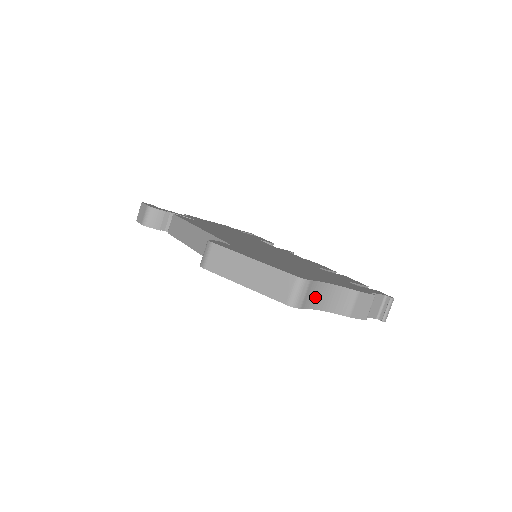
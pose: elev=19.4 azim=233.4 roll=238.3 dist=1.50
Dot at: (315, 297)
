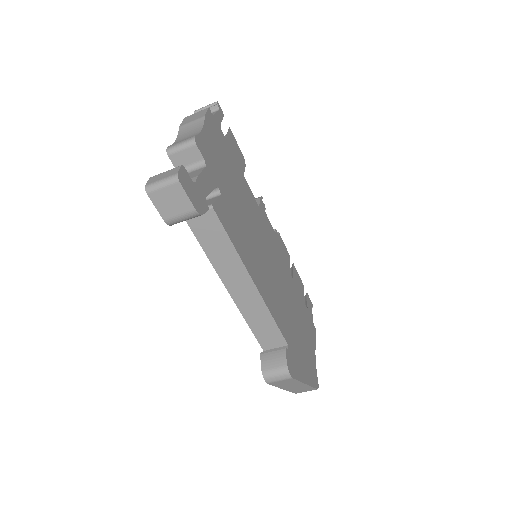
Dot at: occluded
